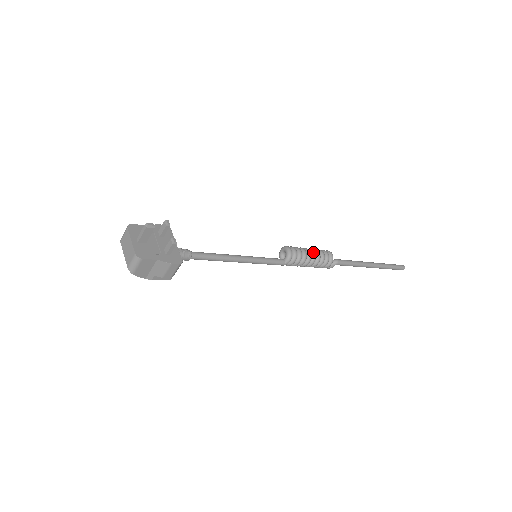
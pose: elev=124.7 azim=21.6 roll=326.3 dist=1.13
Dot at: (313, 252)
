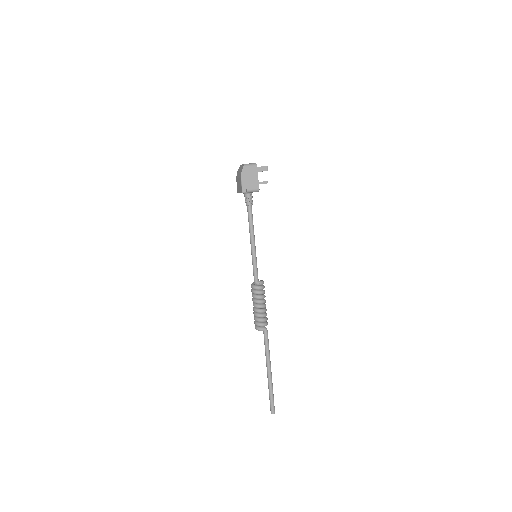
Dot at: occluded
